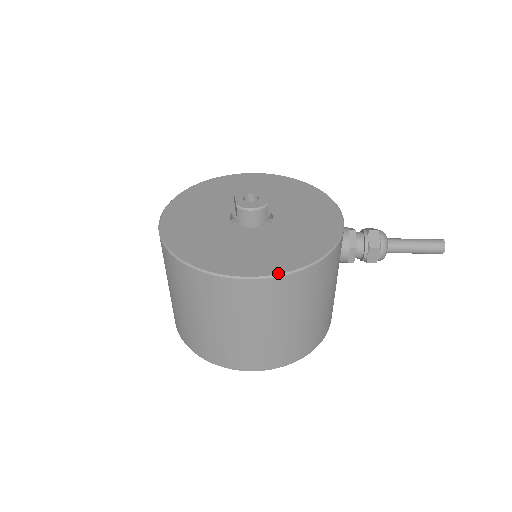
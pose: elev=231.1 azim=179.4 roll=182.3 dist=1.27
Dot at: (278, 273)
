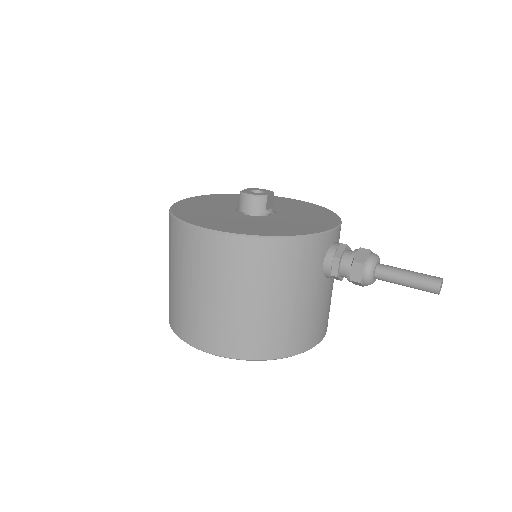
Dot at: (233, 232)
